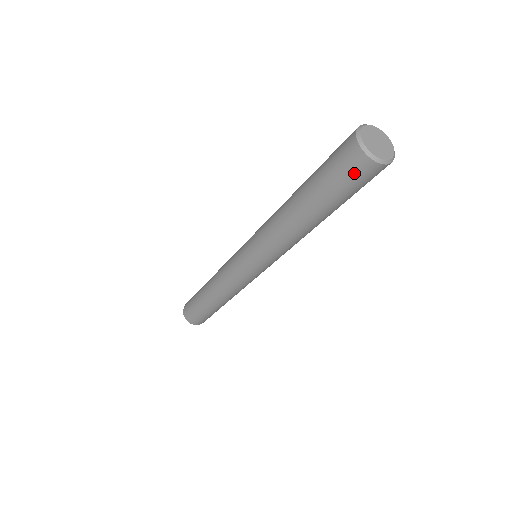
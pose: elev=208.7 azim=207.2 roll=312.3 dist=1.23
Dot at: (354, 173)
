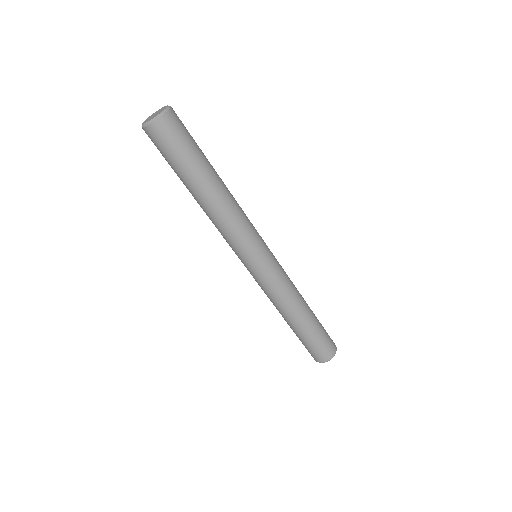
Dot at: (169, 135)
